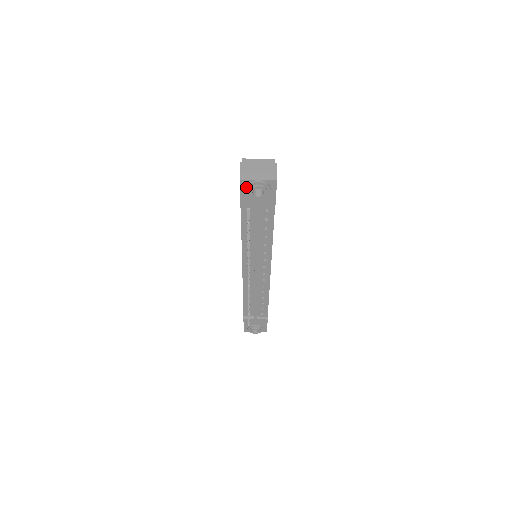
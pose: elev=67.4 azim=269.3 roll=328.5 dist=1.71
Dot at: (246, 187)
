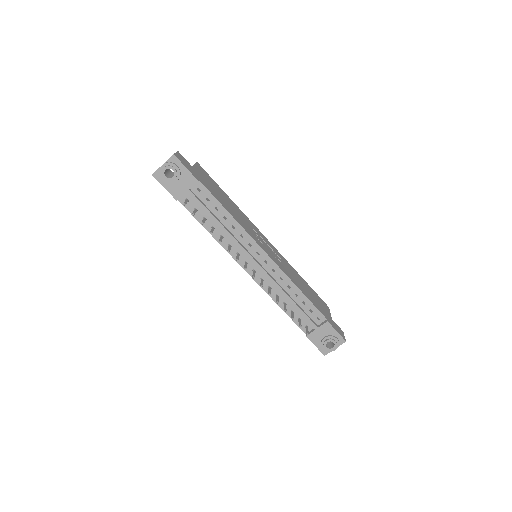
Dot at: (160, 177)
